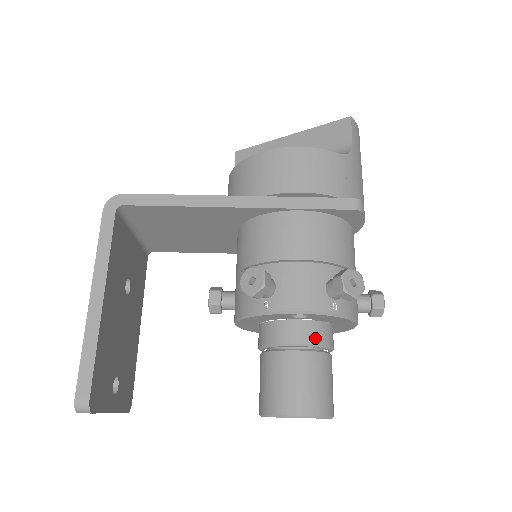
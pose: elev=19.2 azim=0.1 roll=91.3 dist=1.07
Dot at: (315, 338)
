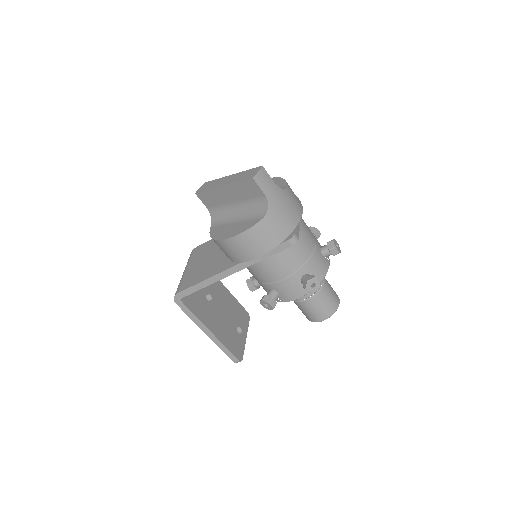
Dot at: occluded
